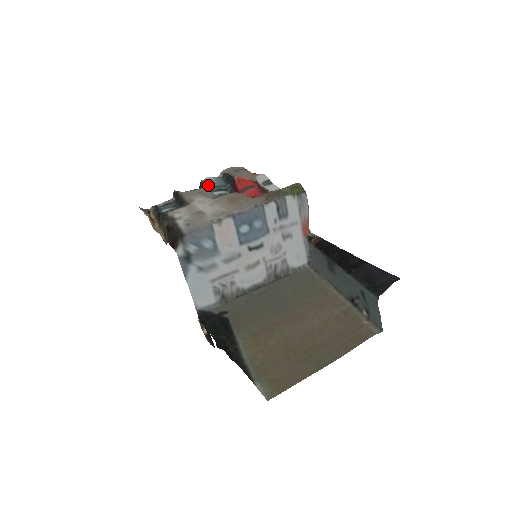
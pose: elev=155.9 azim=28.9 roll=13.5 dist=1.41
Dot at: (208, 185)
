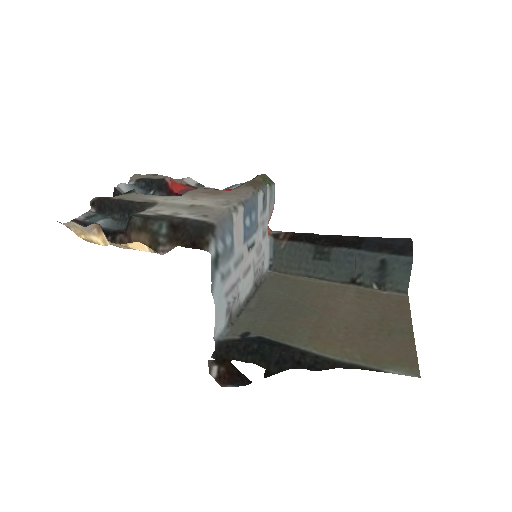
Dot at: occluded
